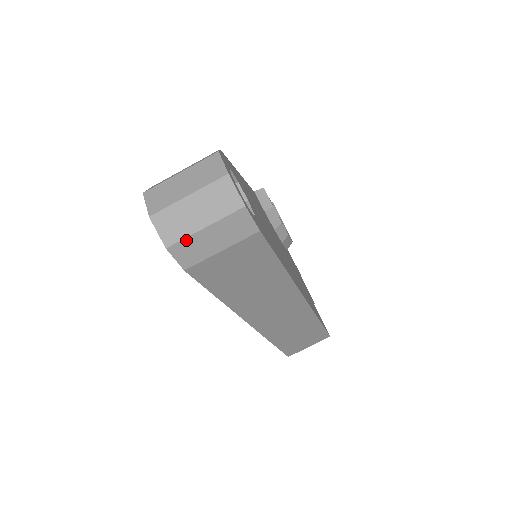
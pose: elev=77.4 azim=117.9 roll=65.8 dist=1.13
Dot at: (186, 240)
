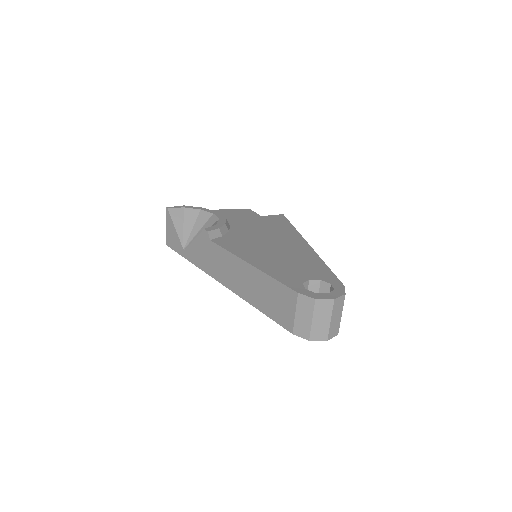
Dot at: occluded
